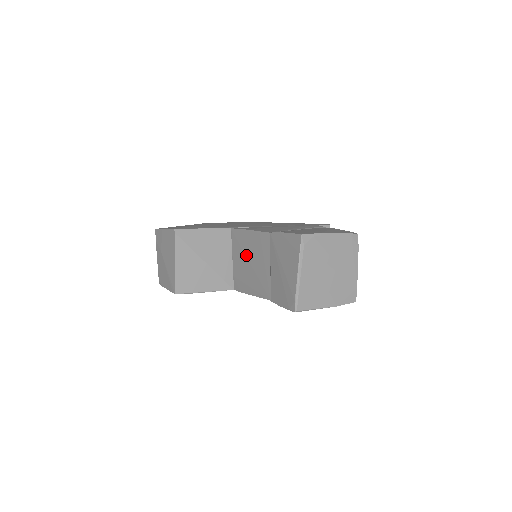
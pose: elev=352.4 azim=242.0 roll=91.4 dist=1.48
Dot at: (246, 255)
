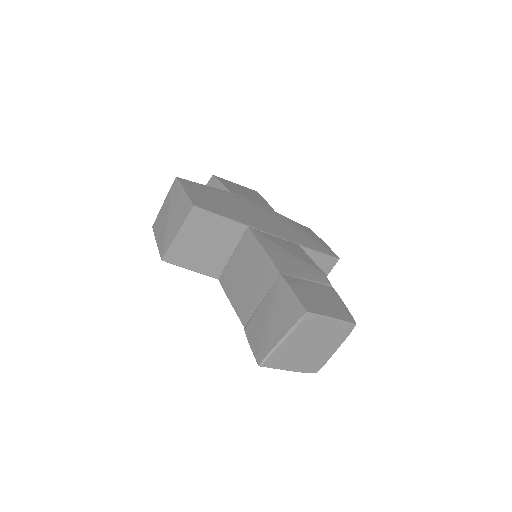
Dot at: (247, 266)
